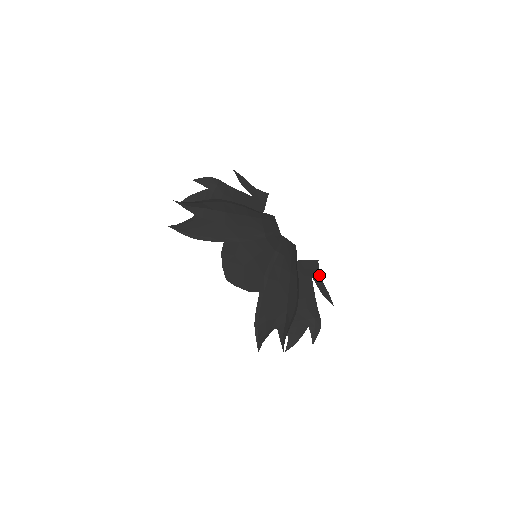
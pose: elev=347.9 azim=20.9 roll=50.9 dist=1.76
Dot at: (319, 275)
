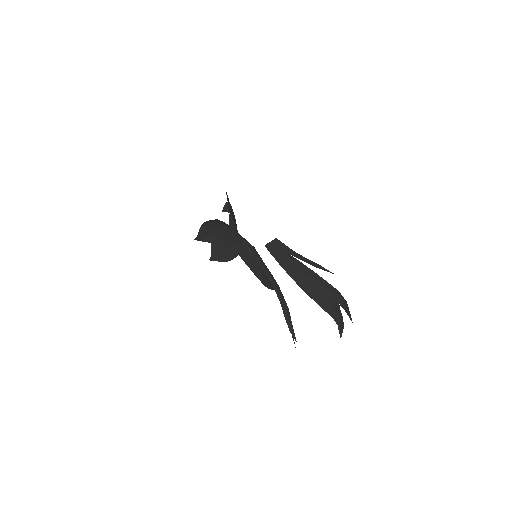
Dot at: (292, 251)
